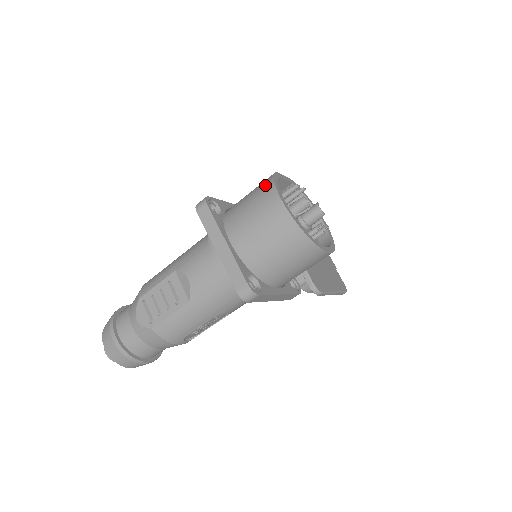
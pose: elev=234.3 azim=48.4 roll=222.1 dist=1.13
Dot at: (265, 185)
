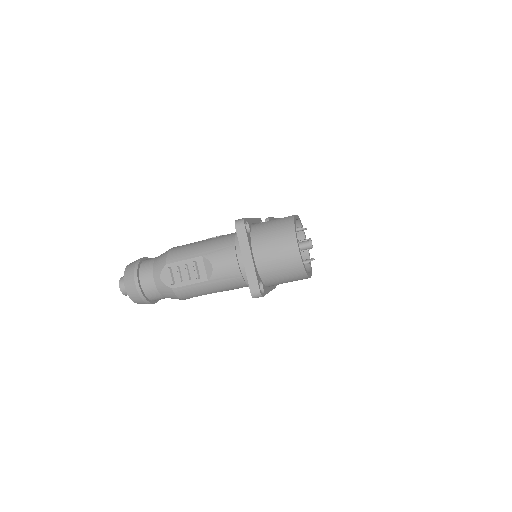
Dot at: (287, 226)
